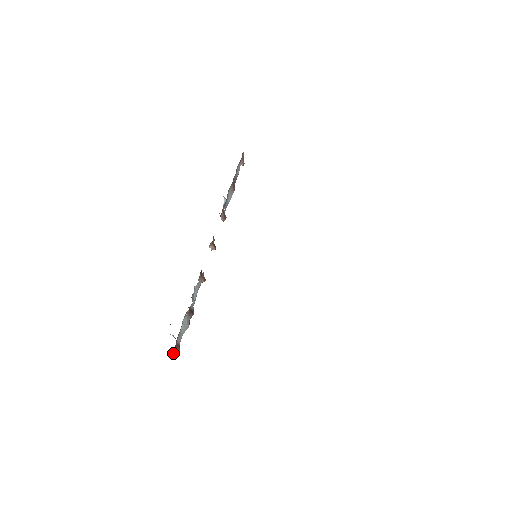
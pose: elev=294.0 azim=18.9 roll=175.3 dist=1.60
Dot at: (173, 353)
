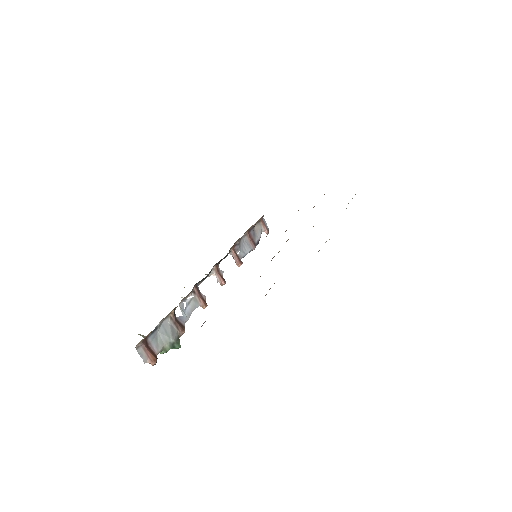
Dot at: (141, 354)
